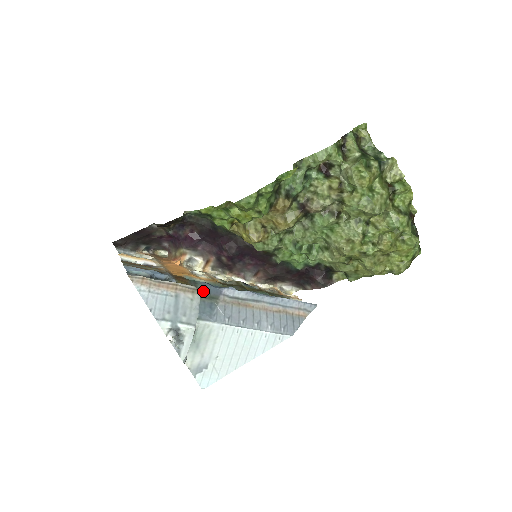
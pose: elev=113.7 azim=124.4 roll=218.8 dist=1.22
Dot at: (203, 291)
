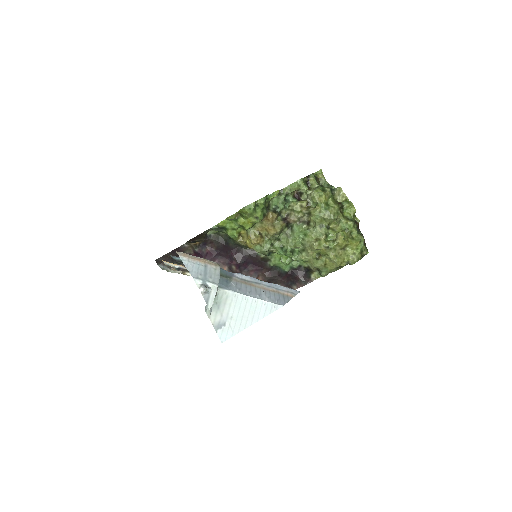
Dot at: (221, 273)
